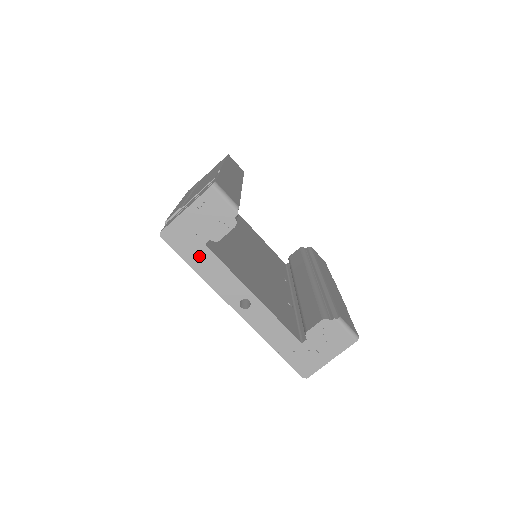
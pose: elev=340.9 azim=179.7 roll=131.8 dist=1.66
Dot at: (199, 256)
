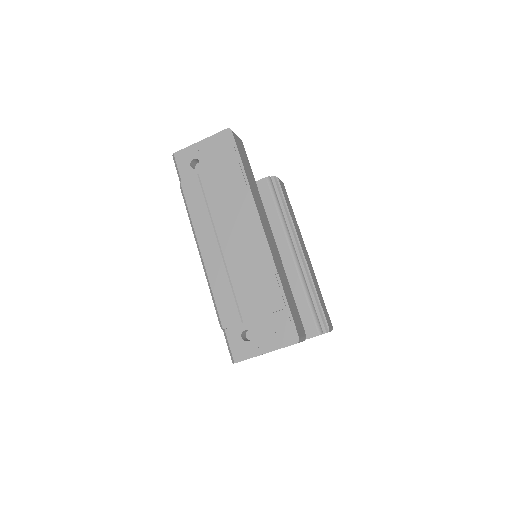
Dot at: occluded
